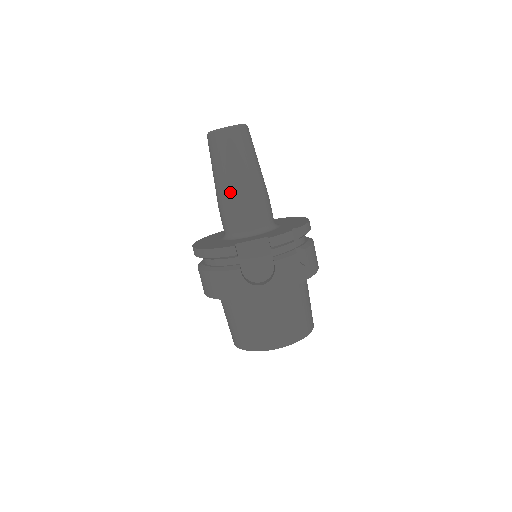
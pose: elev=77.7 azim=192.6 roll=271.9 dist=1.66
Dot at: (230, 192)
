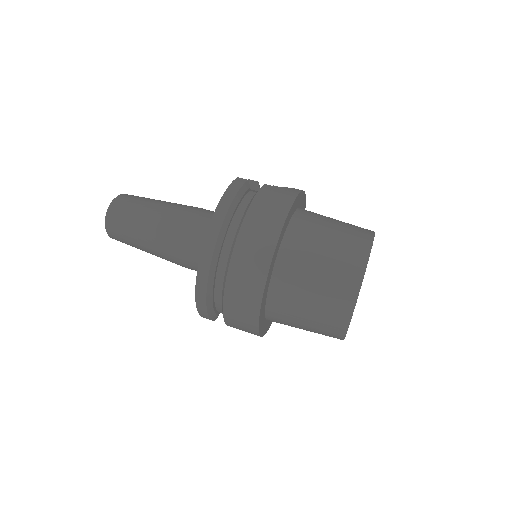
Dot at: (178, 208)
